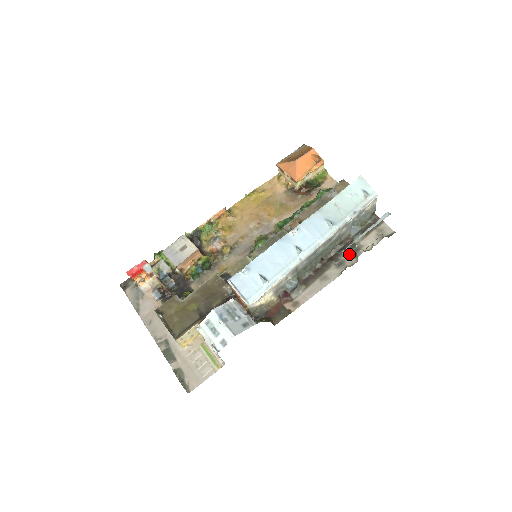
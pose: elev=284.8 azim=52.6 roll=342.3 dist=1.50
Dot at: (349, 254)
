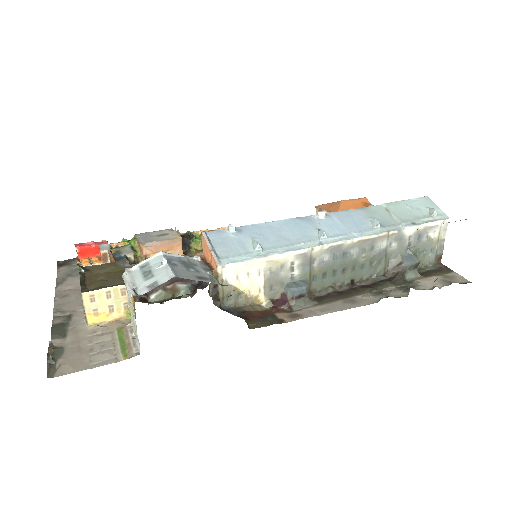
Dot at: (396, 288)
